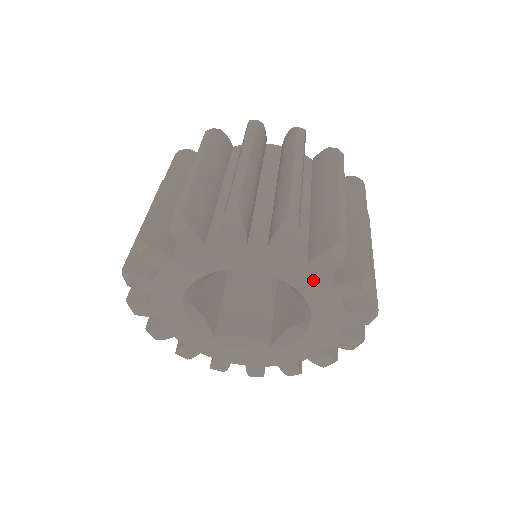
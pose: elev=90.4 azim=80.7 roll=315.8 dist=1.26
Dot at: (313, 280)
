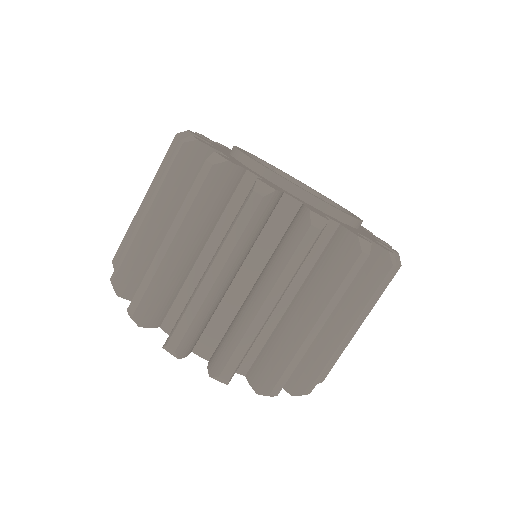
Dot at: occluded
